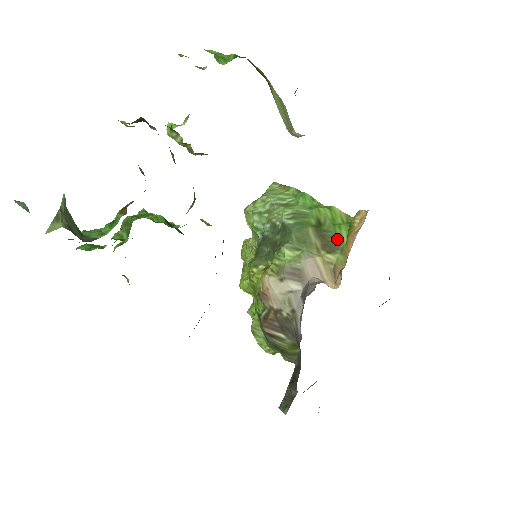
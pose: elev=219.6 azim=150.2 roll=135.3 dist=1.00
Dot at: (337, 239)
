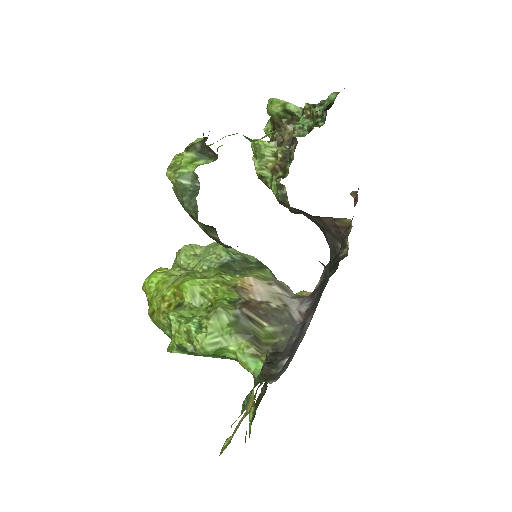
Dot at: occluded
